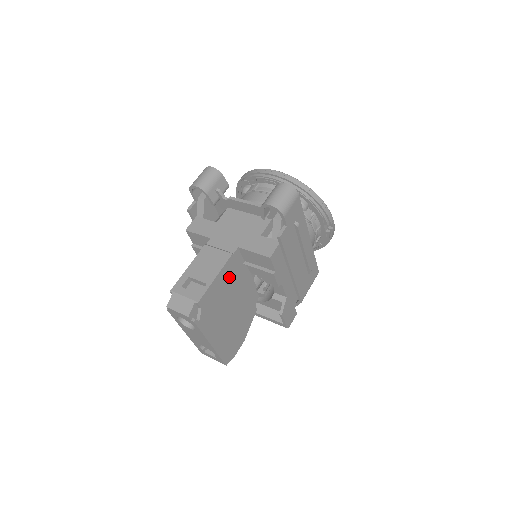
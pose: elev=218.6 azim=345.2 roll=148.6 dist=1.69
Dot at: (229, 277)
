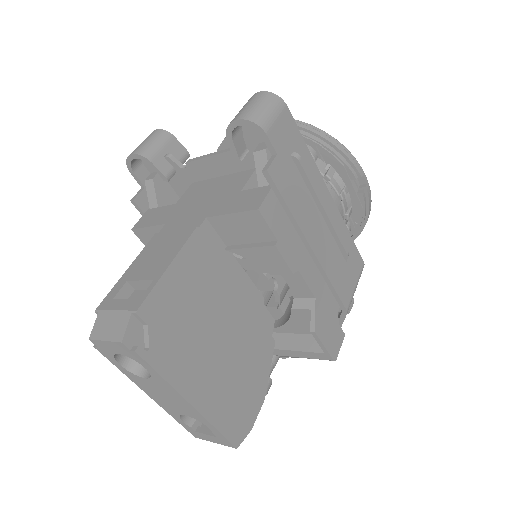
Dot at: (200, 271)
